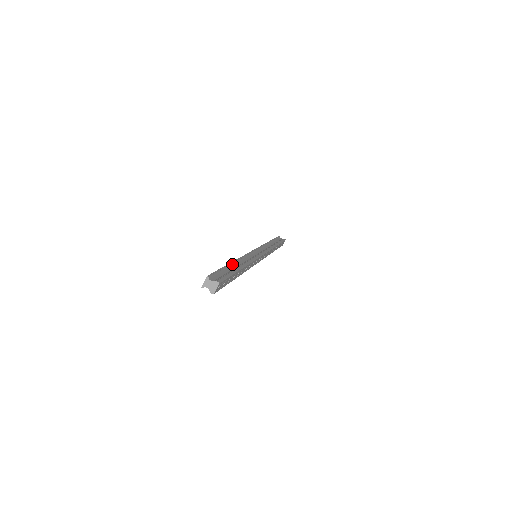
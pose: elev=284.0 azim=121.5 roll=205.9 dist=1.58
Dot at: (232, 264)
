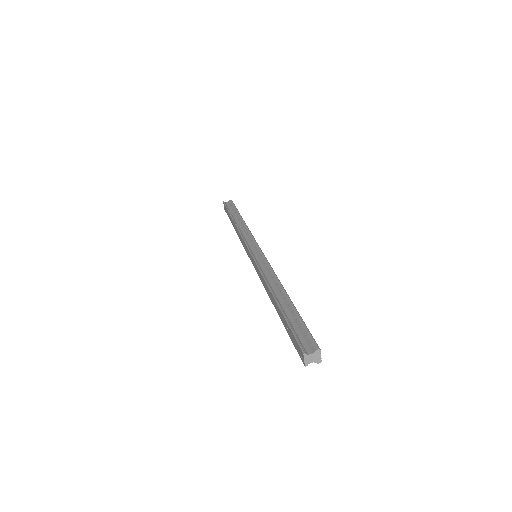
Dot at: (278, 302)
